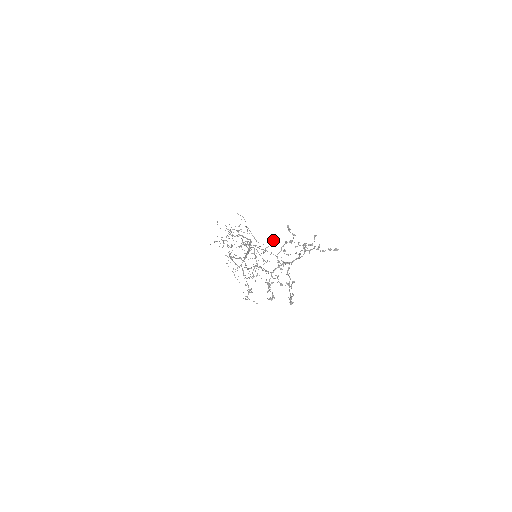
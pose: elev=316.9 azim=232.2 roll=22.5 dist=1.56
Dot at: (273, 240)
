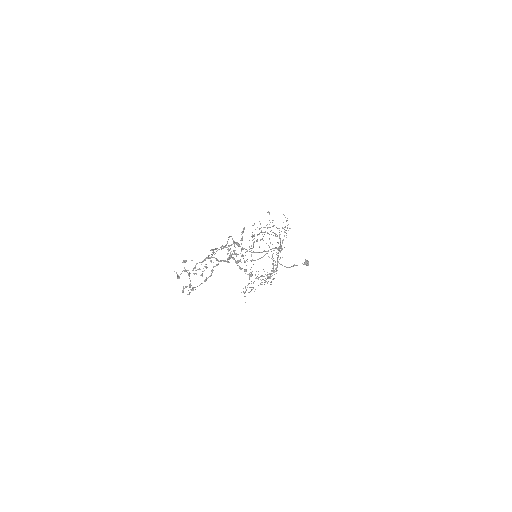
Dot at: (305, 263)
